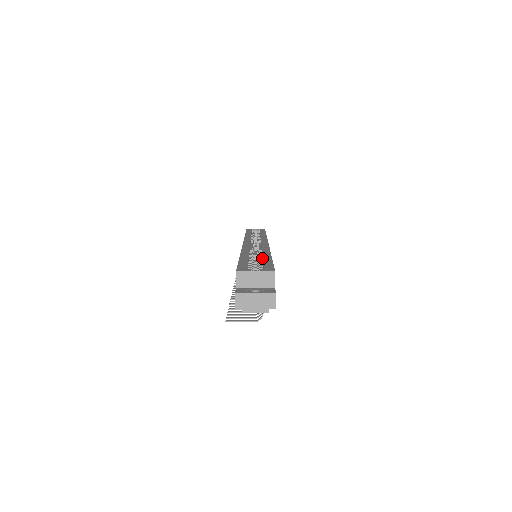
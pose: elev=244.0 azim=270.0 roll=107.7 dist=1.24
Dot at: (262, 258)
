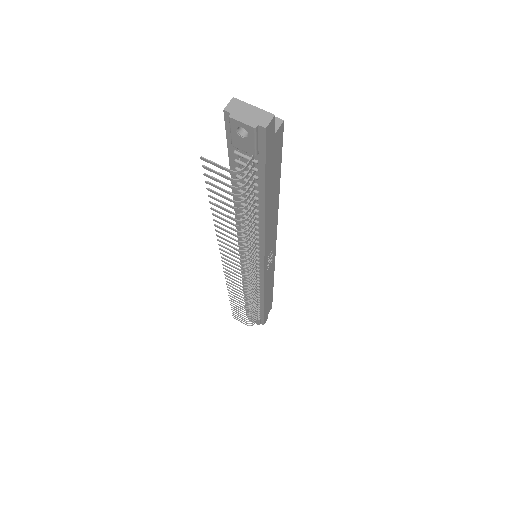
Dot at: occluded
